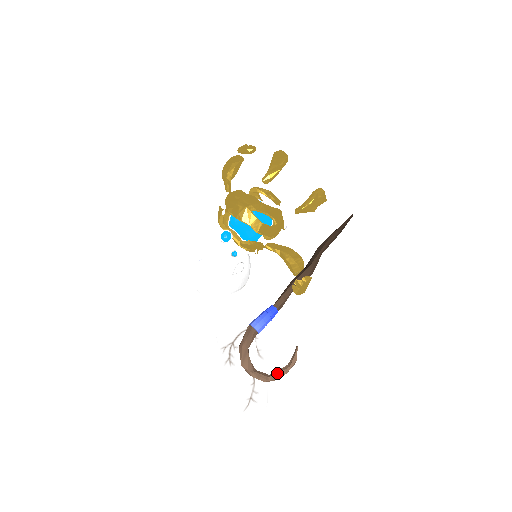
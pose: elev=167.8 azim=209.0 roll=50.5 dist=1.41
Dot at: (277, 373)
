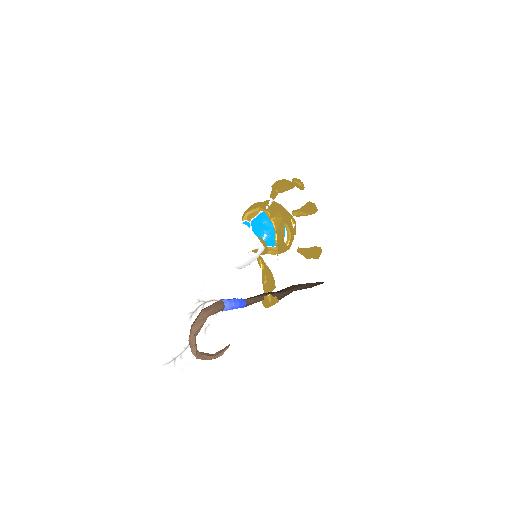
Dot at: (204, 354)
